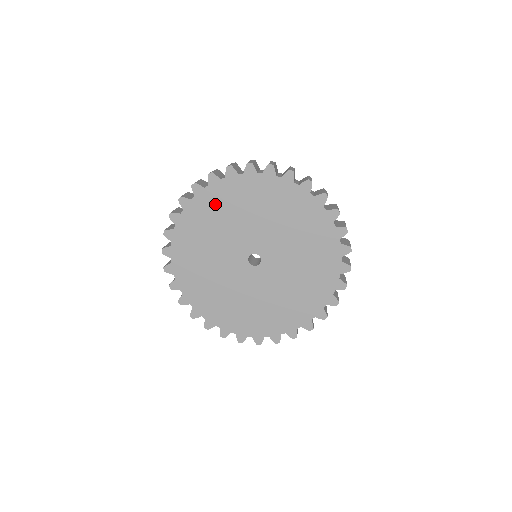
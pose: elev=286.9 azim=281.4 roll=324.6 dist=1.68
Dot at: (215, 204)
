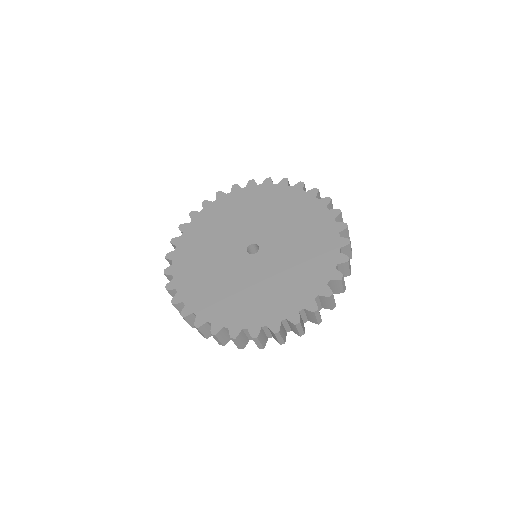
Dot at: (231, 205)
